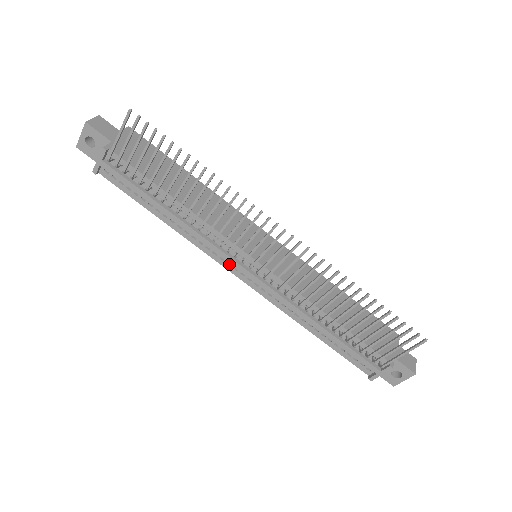
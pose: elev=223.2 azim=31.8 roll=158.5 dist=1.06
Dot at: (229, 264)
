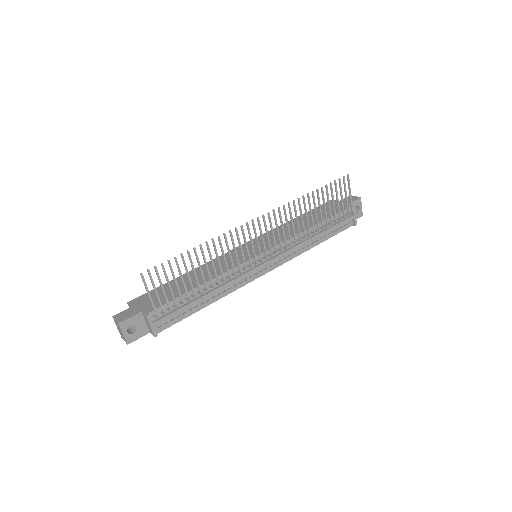
Dot at: (256, 274)
